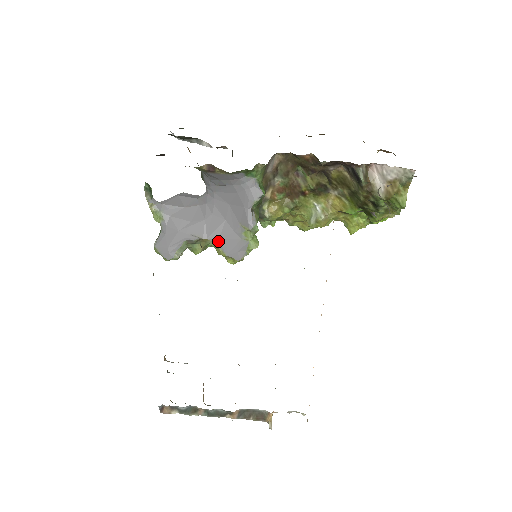
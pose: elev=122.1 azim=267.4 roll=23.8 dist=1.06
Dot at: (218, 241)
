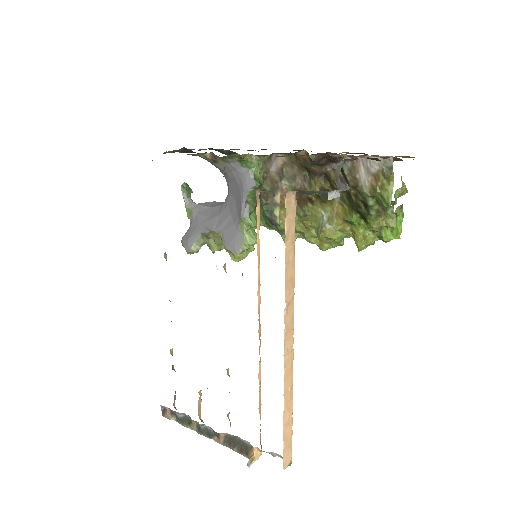
Dot at: (222, 234)
